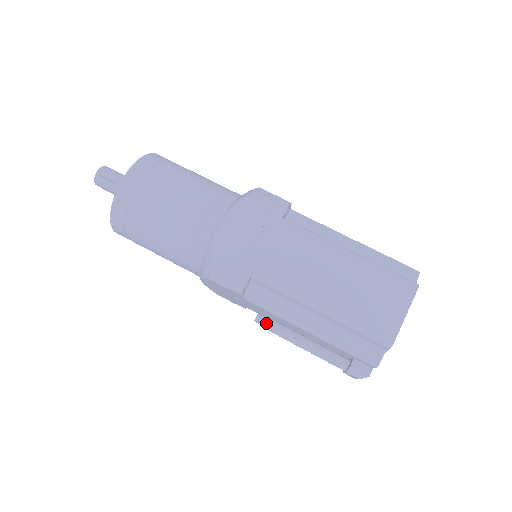
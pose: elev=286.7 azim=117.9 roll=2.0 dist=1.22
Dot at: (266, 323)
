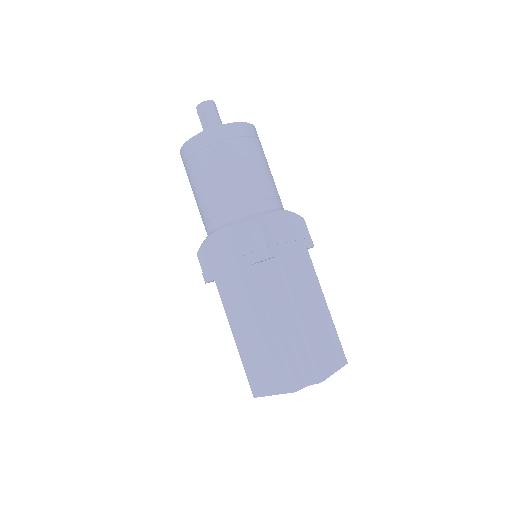
Dot at: occluded
